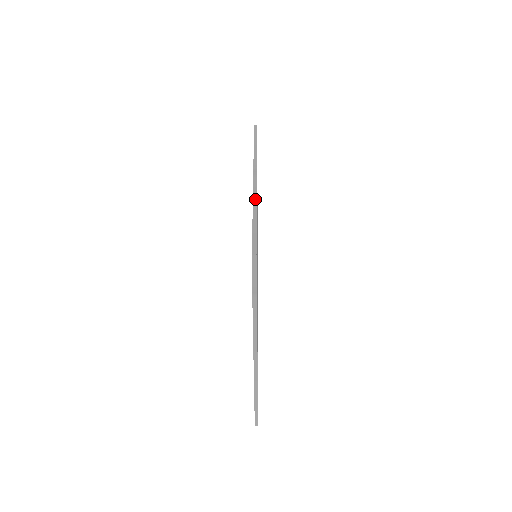
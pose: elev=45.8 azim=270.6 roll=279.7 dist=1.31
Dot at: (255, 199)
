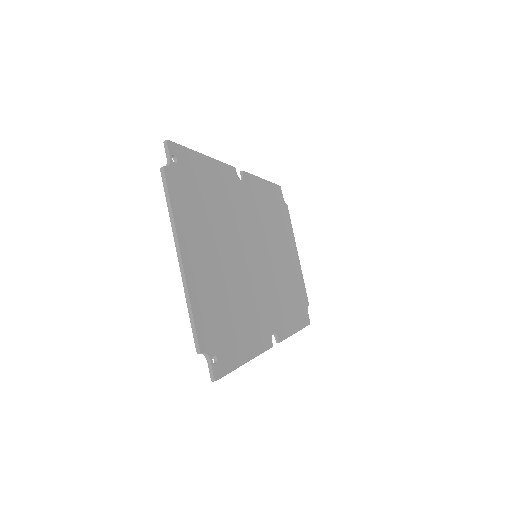
Dot at: (214, 159)
